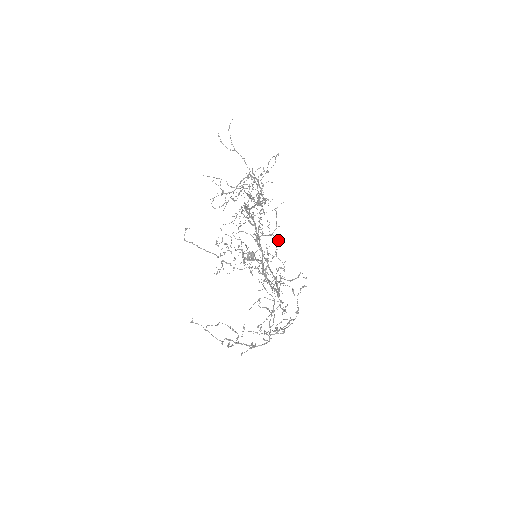
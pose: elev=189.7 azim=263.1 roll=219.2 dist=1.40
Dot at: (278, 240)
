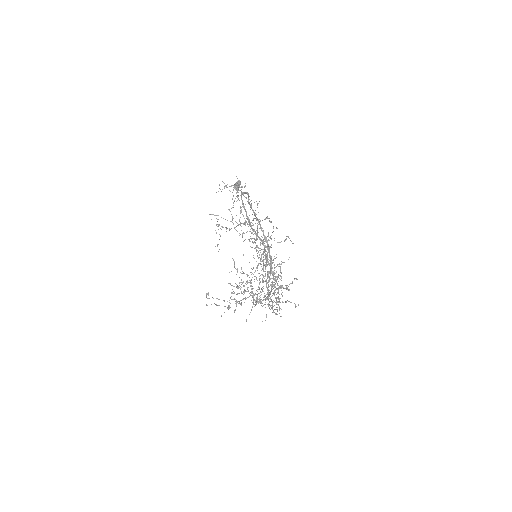
Dot at: occluded
